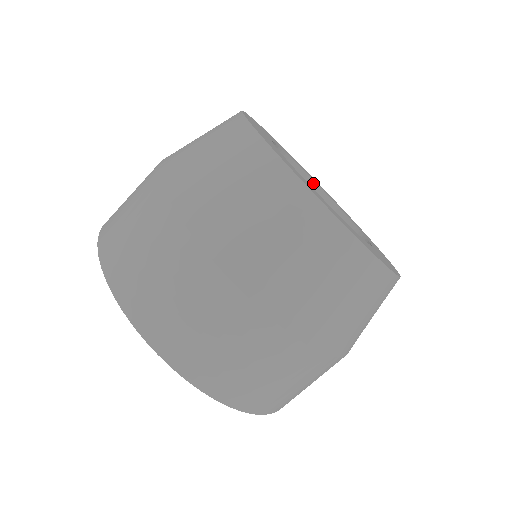
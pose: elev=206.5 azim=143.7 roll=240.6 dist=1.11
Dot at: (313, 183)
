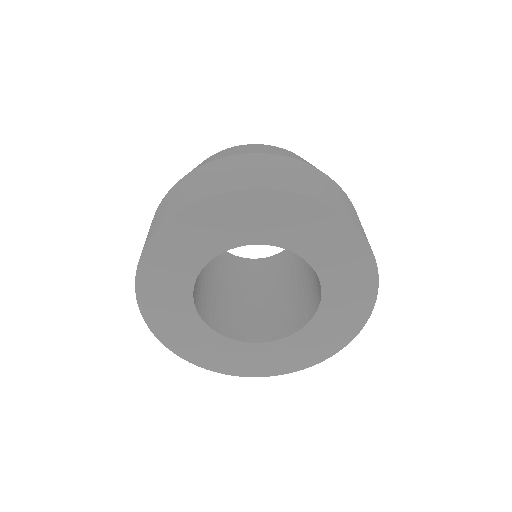
Dot at: (284, 251)
